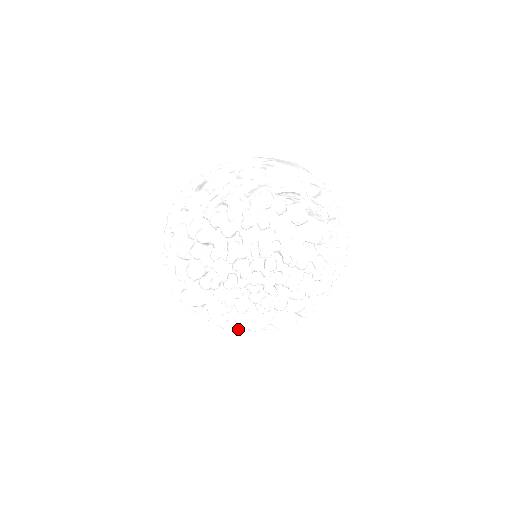
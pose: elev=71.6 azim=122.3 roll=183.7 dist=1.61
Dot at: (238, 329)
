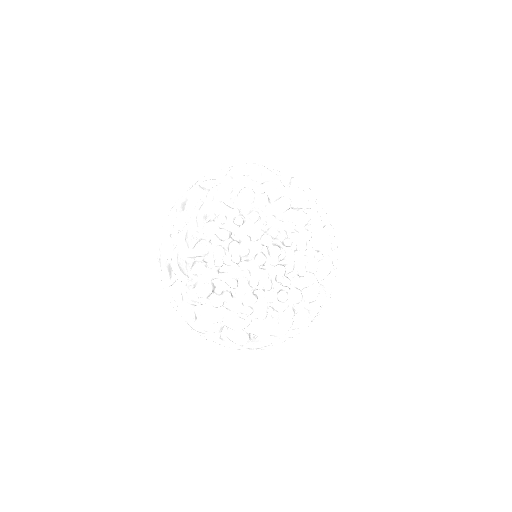
Dot at: (263, 344)
